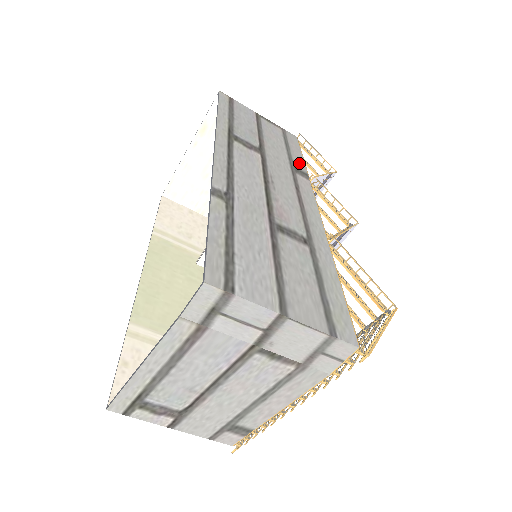
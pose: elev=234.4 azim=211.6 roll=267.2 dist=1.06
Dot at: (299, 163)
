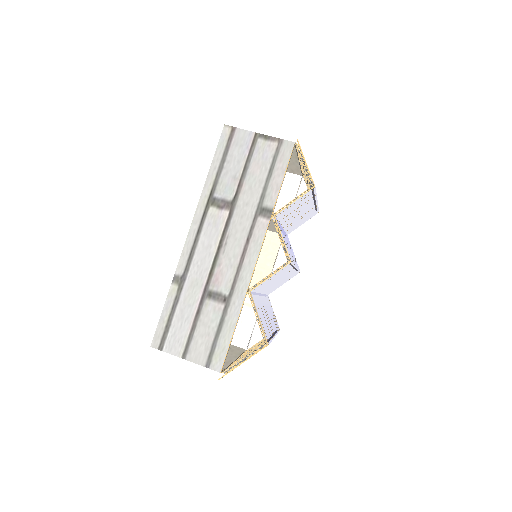
Dot at: (271, 196)
